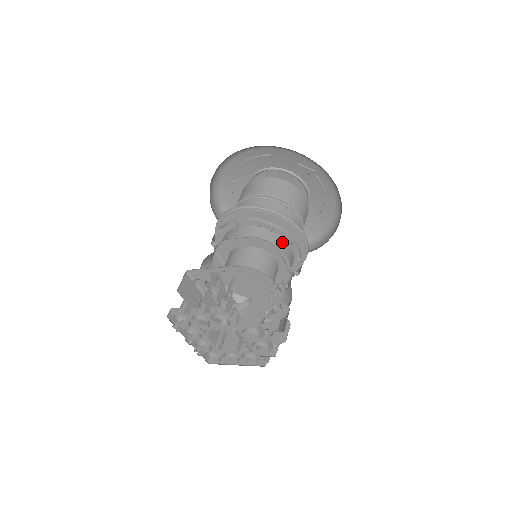
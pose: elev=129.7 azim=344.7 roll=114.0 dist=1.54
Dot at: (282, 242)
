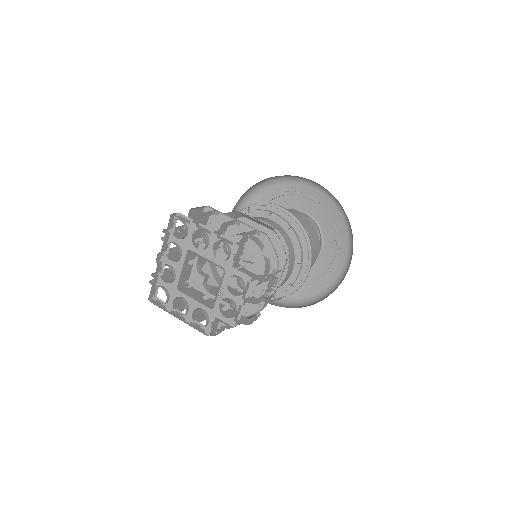
Dot at: (293, 257)
